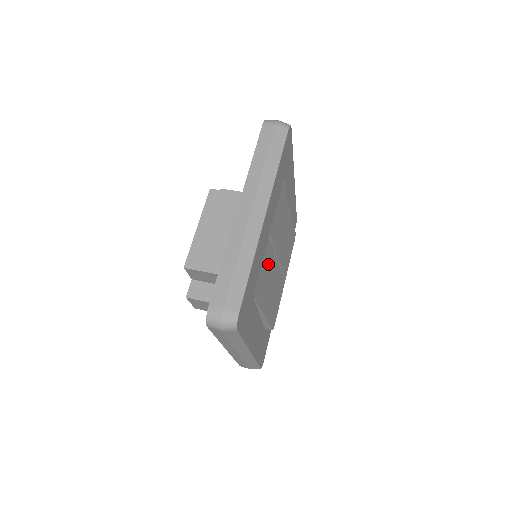
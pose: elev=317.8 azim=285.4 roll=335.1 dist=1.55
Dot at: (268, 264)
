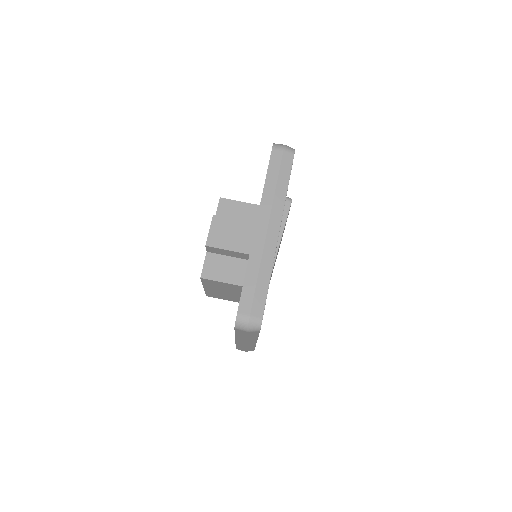
Dot at: occluded
